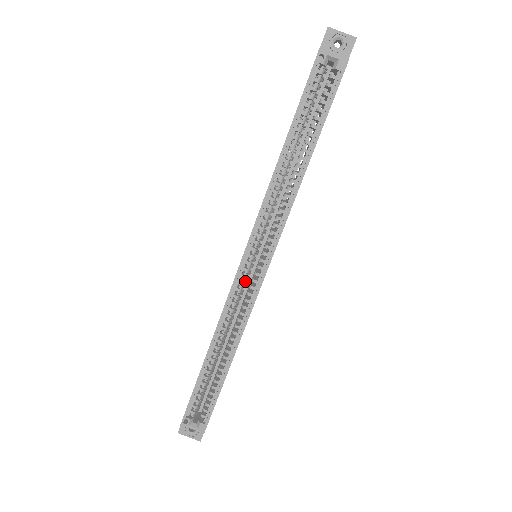
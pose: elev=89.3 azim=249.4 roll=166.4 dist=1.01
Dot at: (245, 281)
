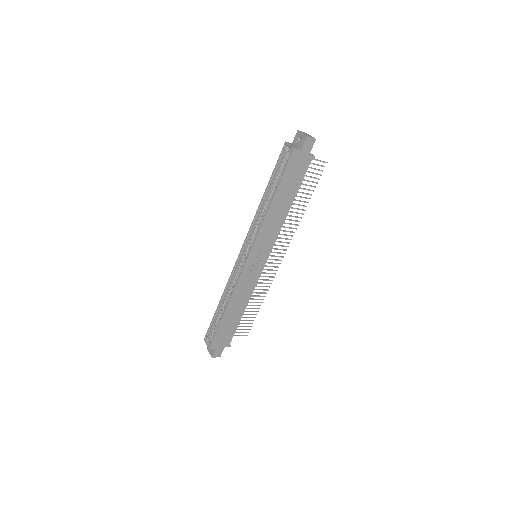
Dot at: occluded
